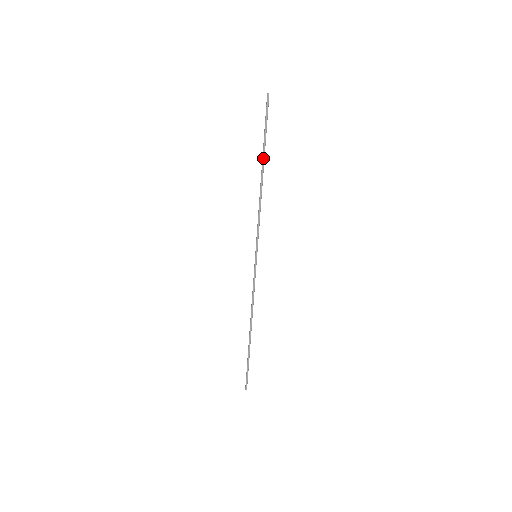
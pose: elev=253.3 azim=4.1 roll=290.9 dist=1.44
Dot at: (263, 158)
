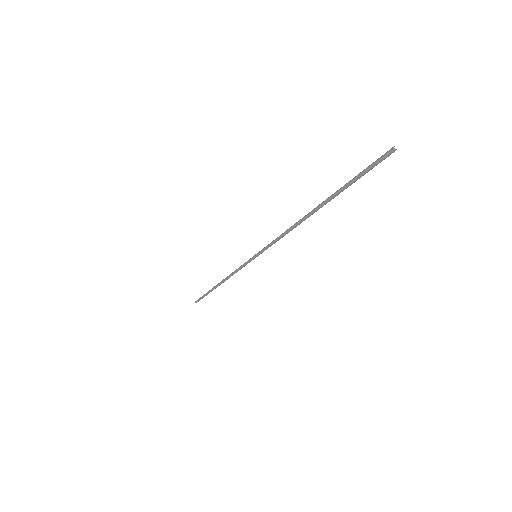
Dot at: occluded
